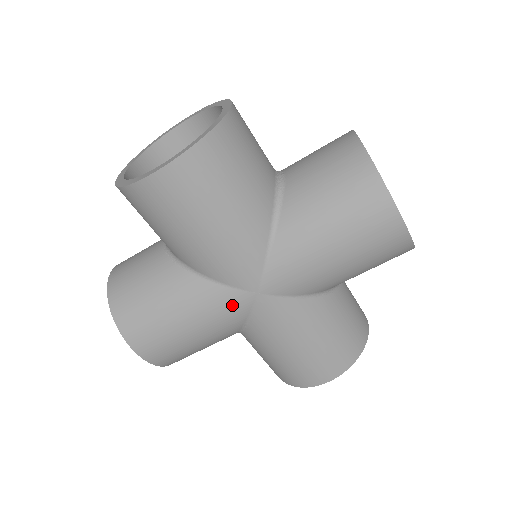
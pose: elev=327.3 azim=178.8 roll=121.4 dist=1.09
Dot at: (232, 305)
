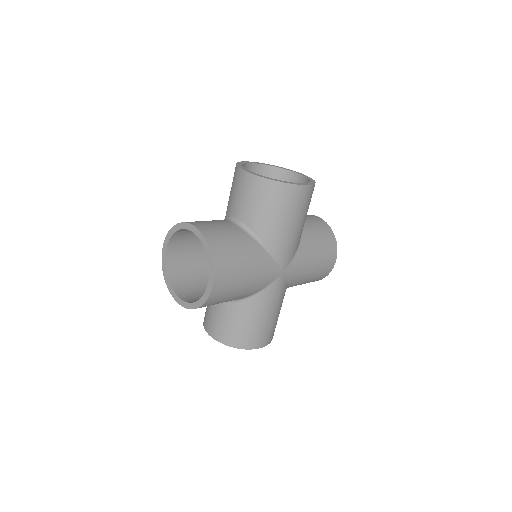
Dot at: (271, 274)
